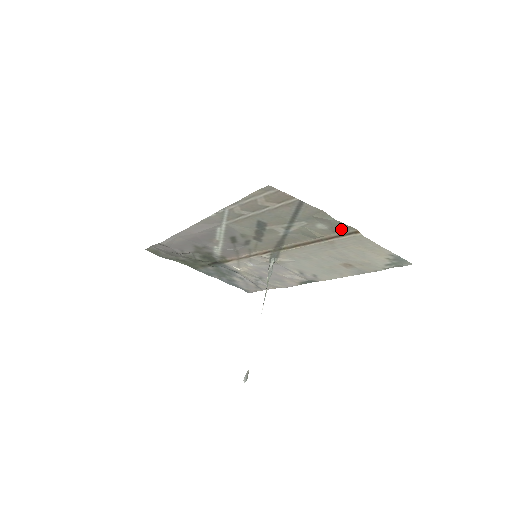
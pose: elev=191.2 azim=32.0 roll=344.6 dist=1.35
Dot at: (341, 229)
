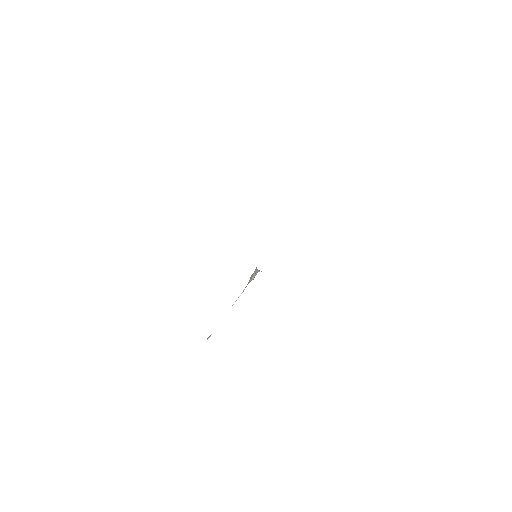
Dot at: occluded
